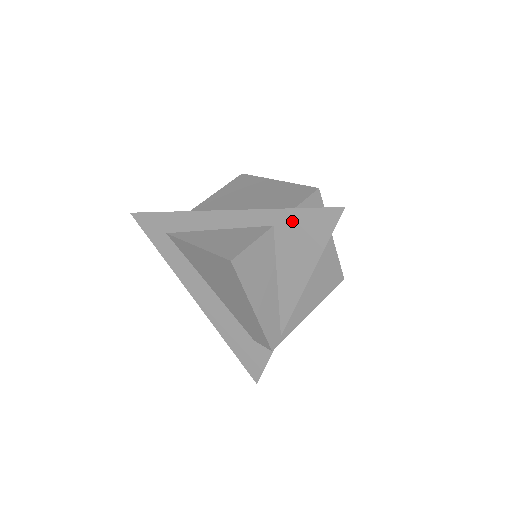
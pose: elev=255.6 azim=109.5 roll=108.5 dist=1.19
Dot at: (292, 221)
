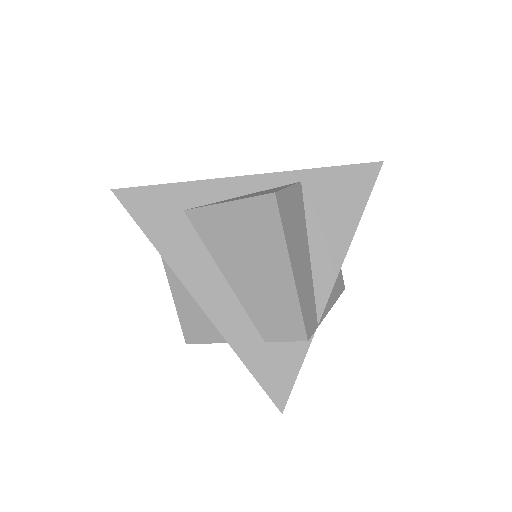
Dot at: occluded
